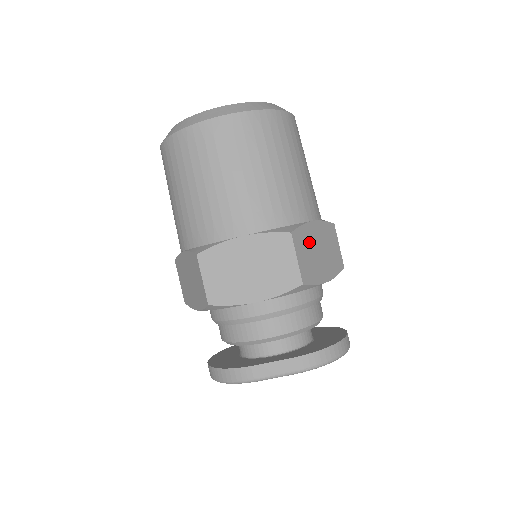
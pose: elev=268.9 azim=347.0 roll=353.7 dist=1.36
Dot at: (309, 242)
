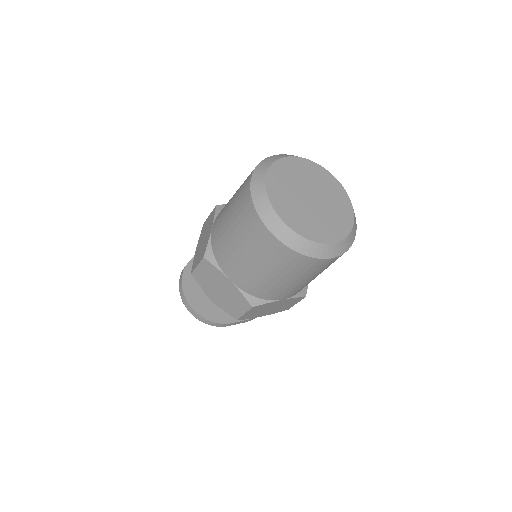
Dot at: occluded
